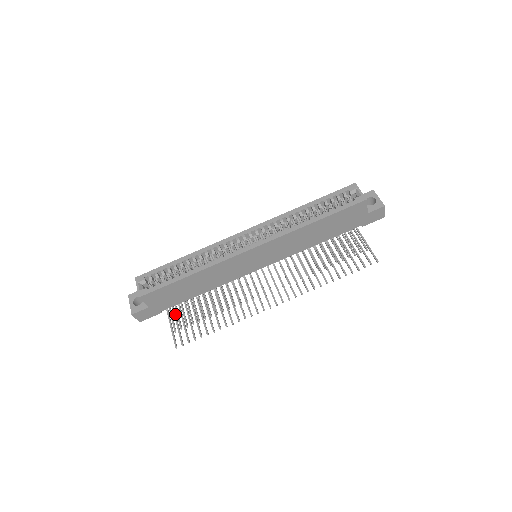
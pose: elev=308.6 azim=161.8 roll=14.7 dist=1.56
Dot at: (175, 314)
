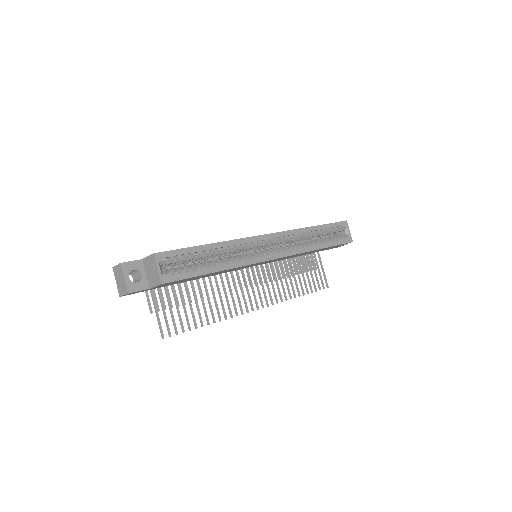
Dot at: occluded
